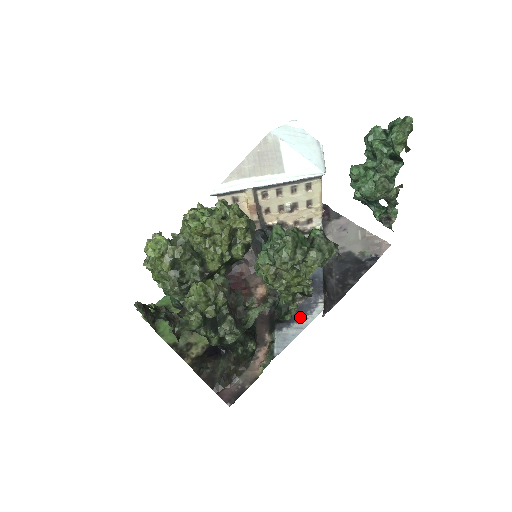
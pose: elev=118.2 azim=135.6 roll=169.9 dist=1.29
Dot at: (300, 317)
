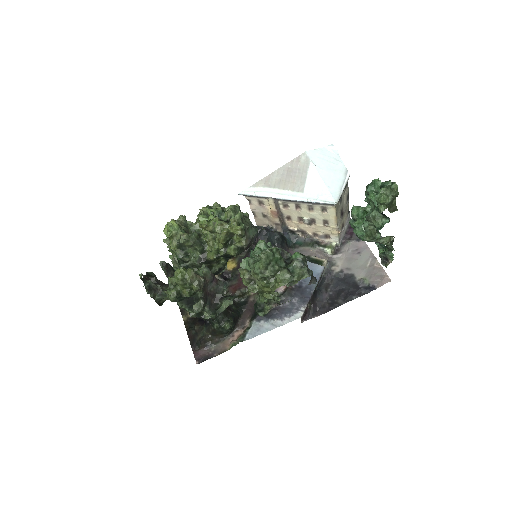
Dot at: (279, 316)
